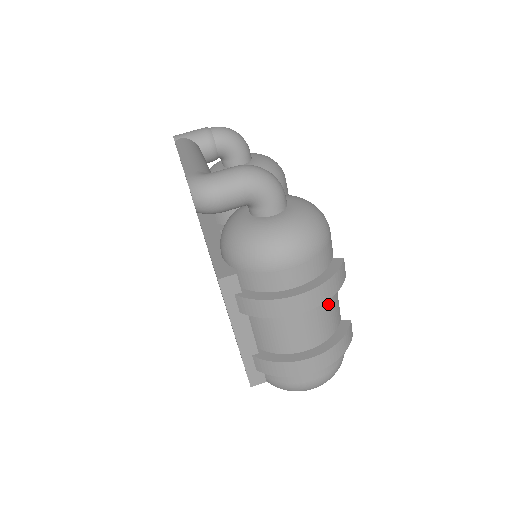
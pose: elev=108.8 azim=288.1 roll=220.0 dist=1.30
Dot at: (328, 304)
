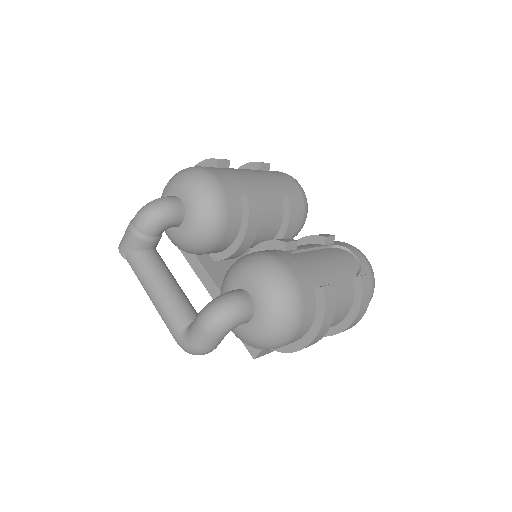
Dot at: occluded
